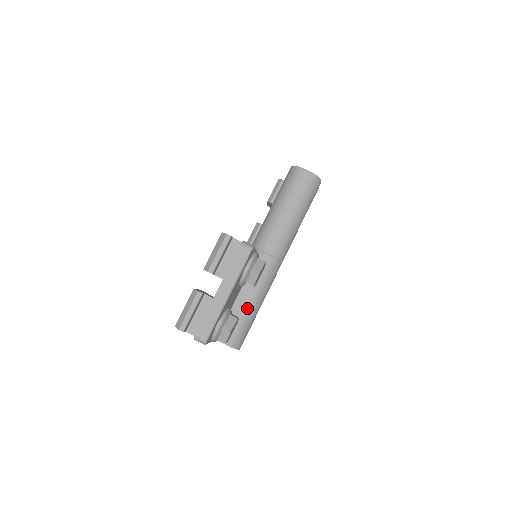
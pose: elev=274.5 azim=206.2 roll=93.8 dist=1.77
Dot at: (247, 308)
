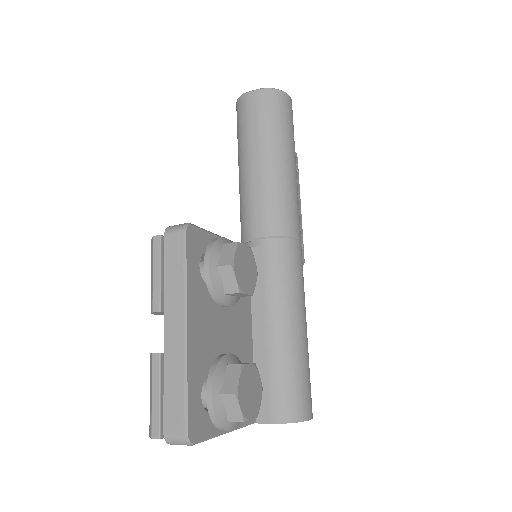
Dot at: (277, 341)
